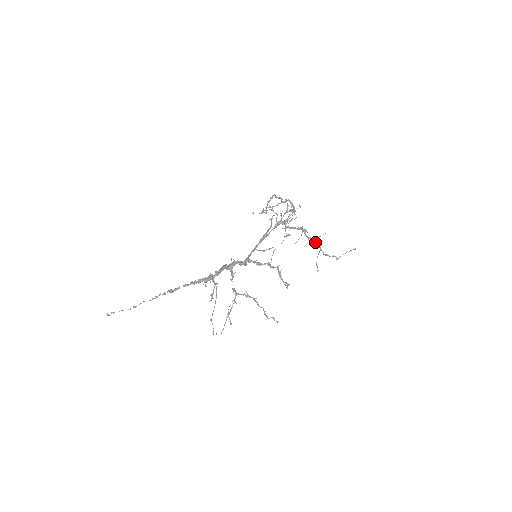
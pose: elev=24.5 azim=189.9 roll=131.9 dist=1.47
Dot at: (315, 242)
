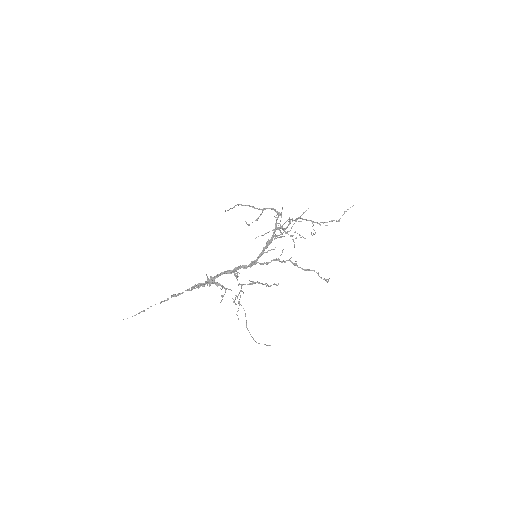
Dot at: (302, 219)
